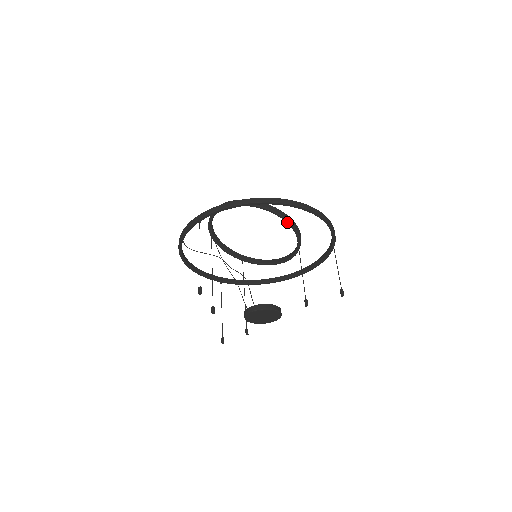
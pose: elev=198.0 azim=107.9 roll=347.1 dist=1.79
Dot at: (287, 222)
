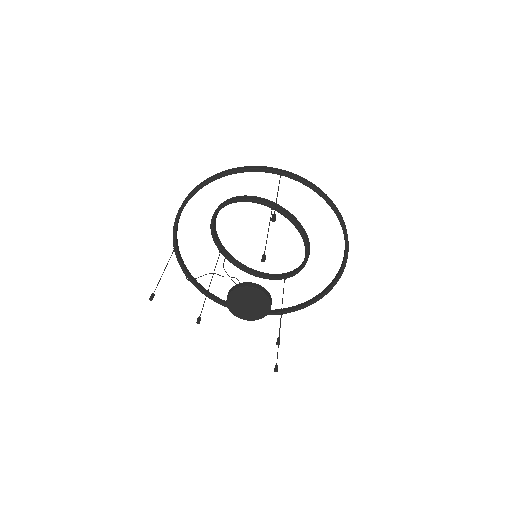
Dot at: occluded
